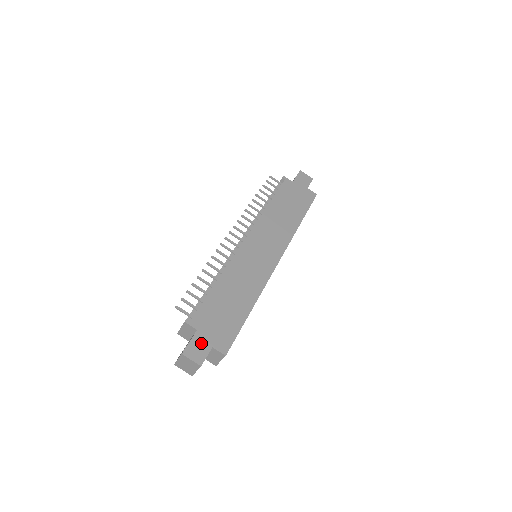
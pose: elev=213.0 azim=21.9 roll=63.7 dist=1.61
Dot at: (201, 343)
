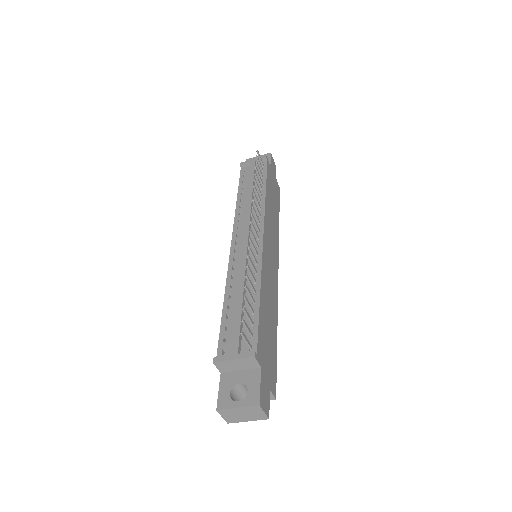
Dot at: (265, 386)
